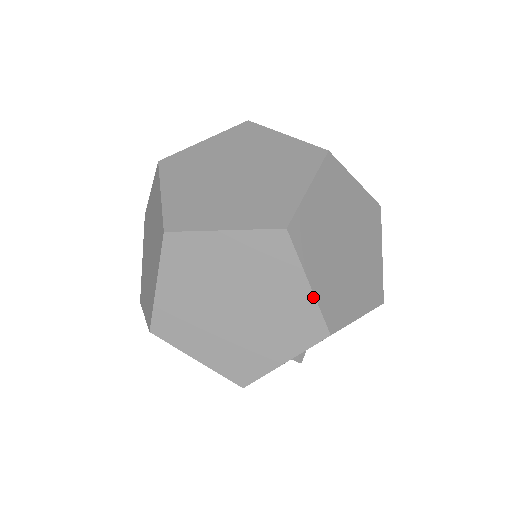
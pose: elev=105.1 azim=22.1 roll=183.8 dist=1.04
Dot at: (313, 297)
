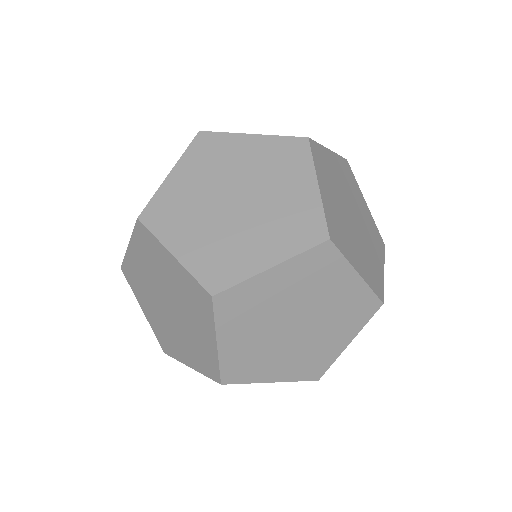
Dot at: (364, 282)
